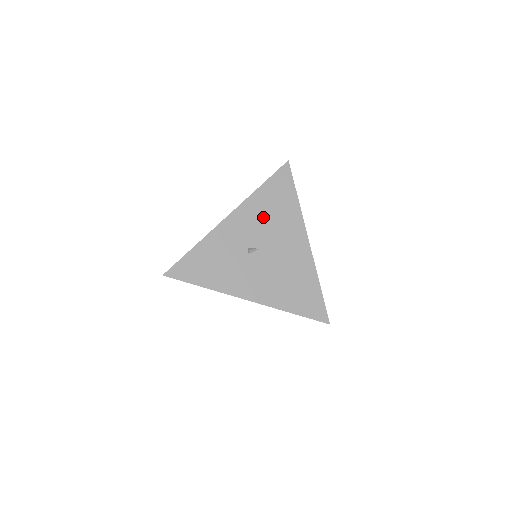
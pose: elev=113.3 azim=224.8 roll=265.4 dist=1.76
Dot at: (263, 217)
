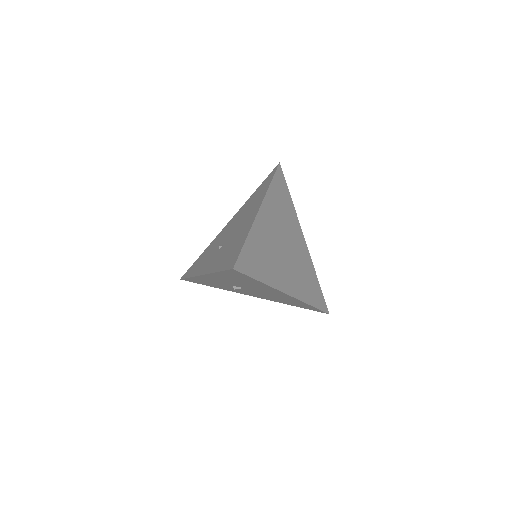
Dot at: (234, 281)
